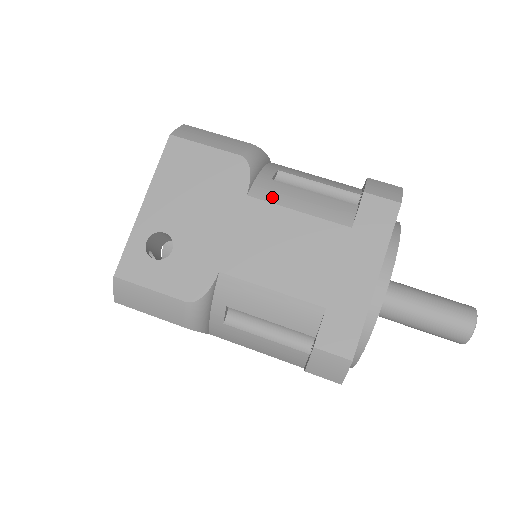
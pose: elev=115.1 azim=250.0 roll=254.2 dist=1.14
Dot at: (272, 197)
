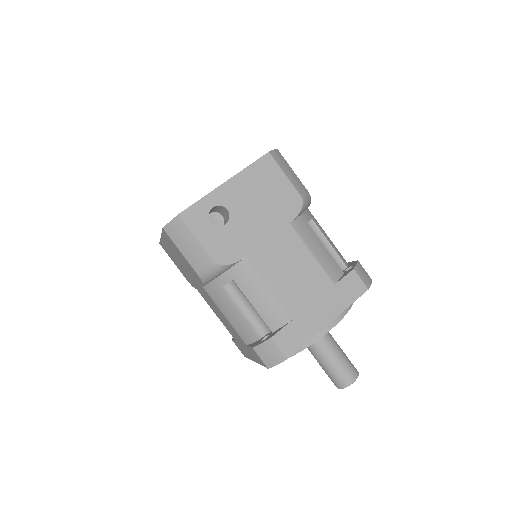
Dot at: (303, 235)
